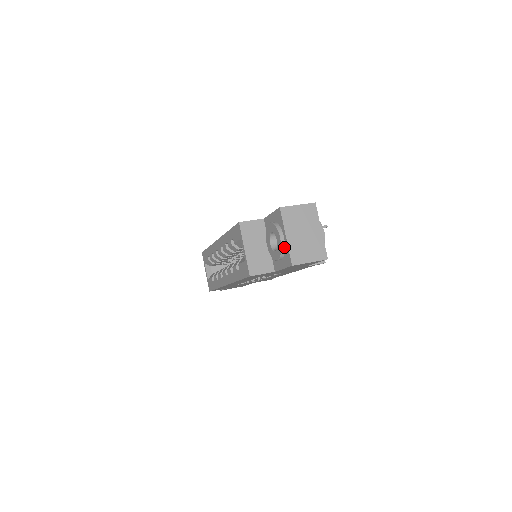
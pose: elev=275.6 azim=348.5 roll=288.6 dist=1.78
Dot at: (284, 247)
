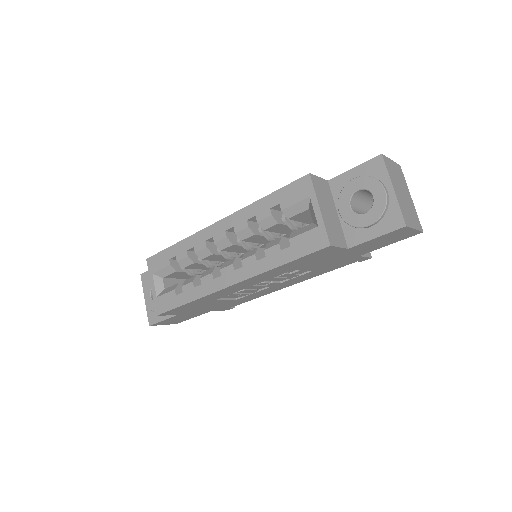
Dot at: (388, 204)
